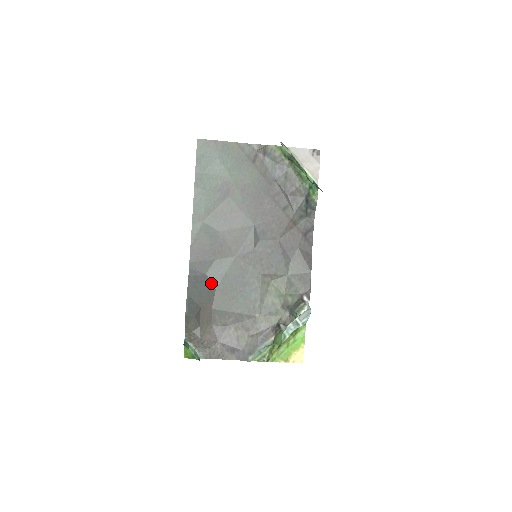
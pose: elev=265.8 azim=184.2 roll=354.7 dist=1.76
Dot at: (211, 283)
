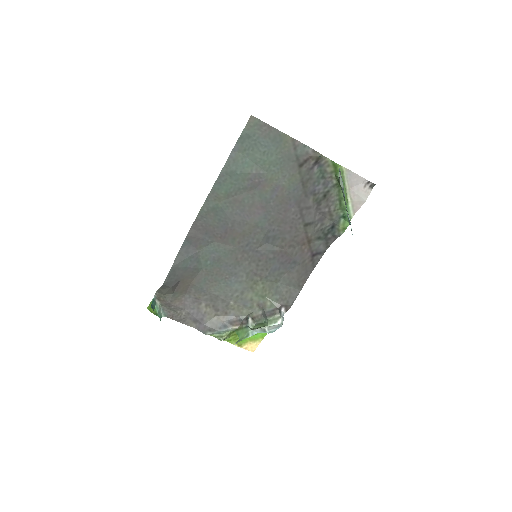
Dot at: (200, 261)
